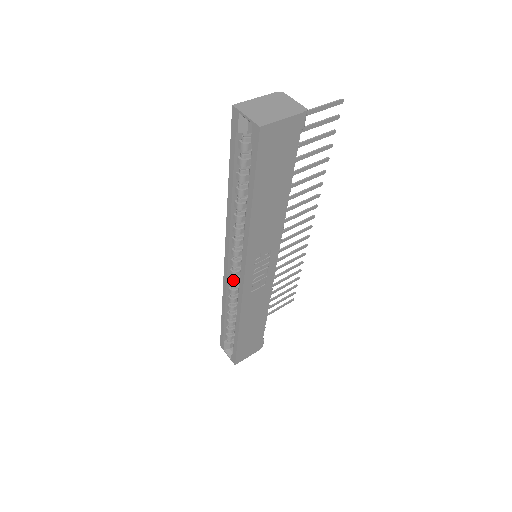
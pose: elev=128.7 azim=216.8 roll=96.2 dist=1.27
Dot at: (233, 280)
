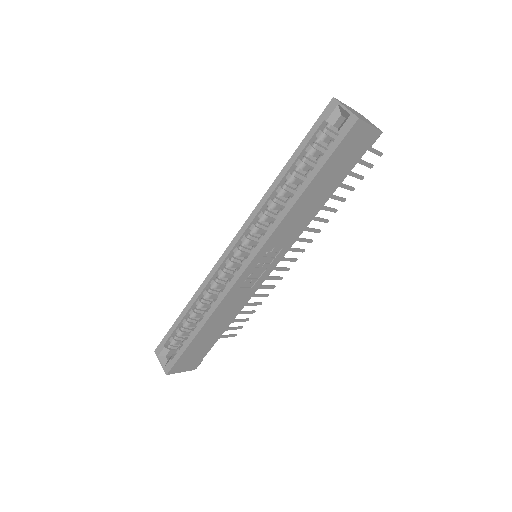
Dot at: (224, 271)
